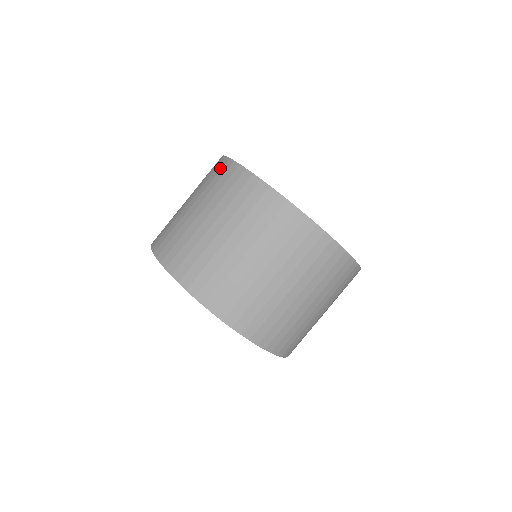
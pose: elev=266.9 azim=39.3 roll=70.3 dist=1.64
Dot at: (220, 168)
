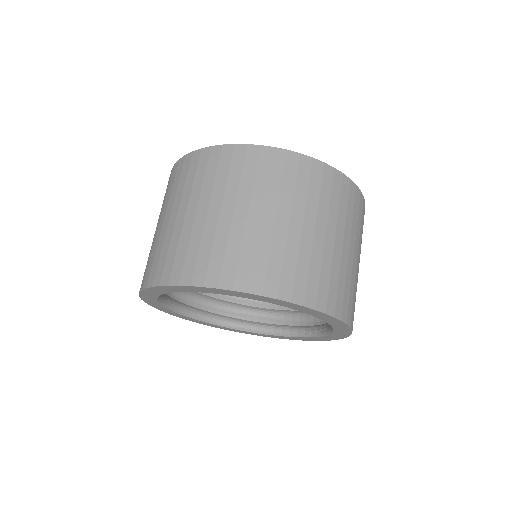
Dot at: occluded
